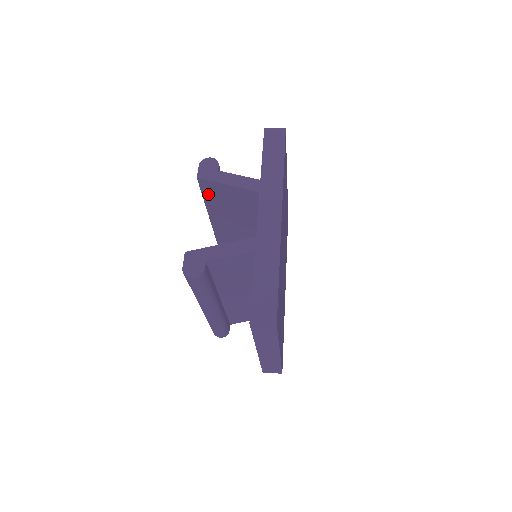
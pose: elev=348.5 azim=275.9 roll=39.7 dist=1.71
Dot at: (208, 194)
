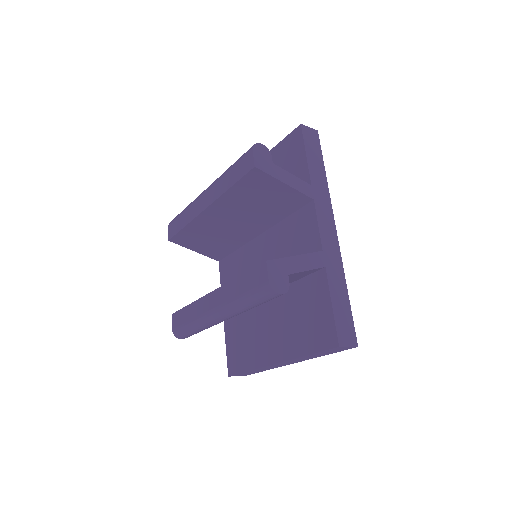
Dot at: (246, 184)
